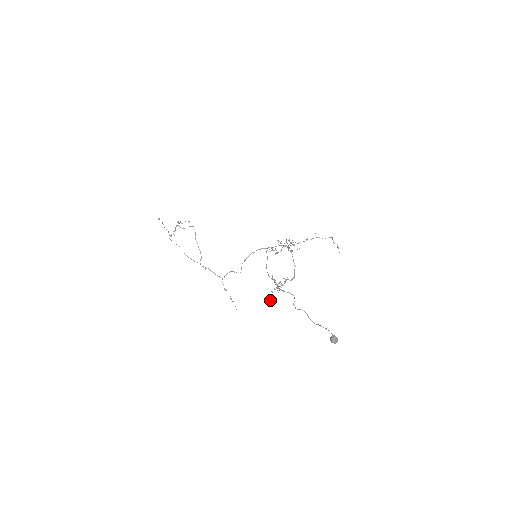
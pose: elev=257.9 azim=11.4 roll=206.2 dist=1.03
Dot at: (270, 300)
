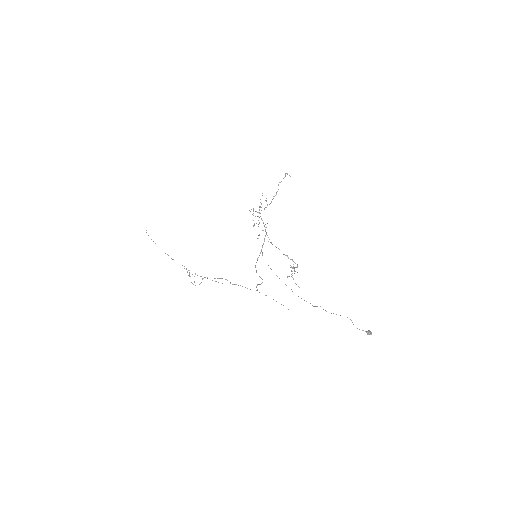
Dot at: occluded
